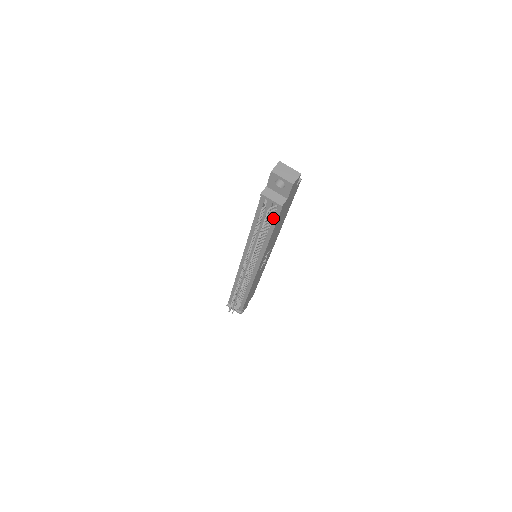
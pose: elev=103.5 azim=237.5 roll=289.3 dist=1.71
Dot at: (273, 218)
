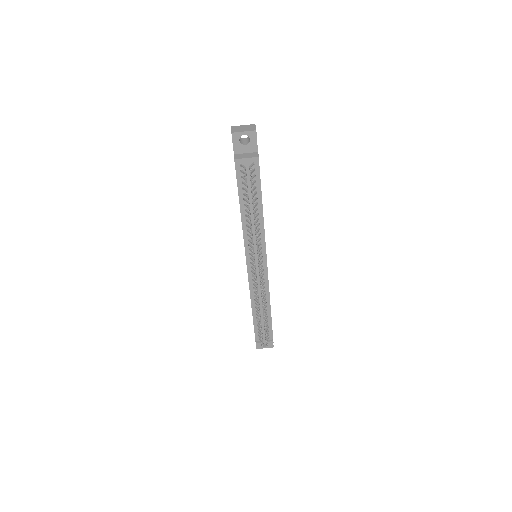
Dot at: (256, 181)
